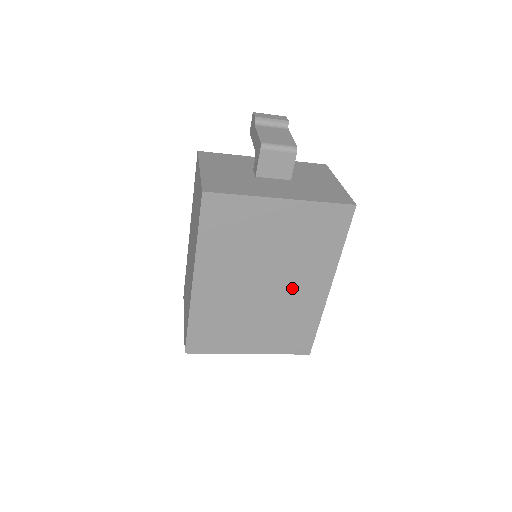
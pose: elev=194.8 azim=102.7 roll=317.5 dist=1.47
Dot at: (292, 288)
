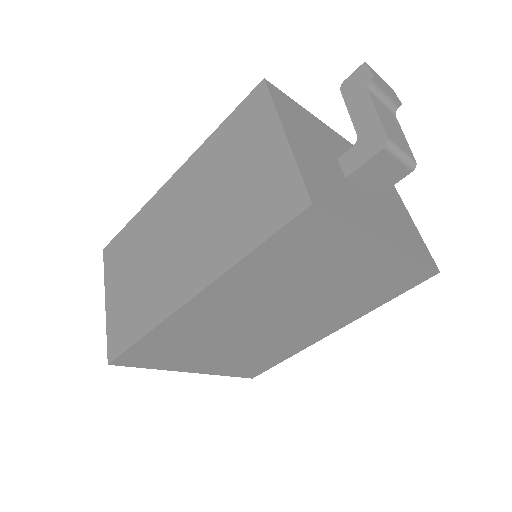
Dot at: (298, 326)
